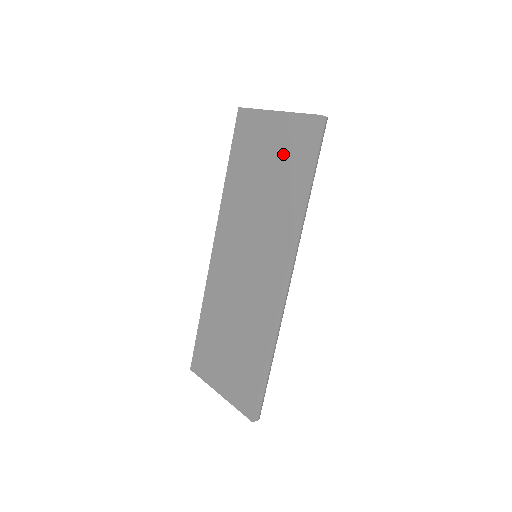
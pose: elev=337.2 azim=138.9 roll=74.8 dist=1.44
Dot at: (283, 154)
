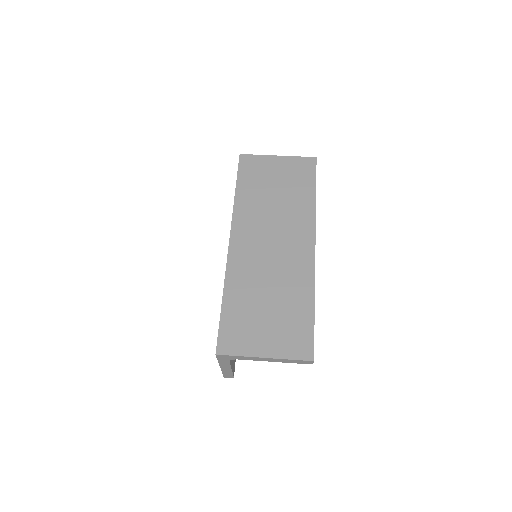
Dot at: (292, 177)
